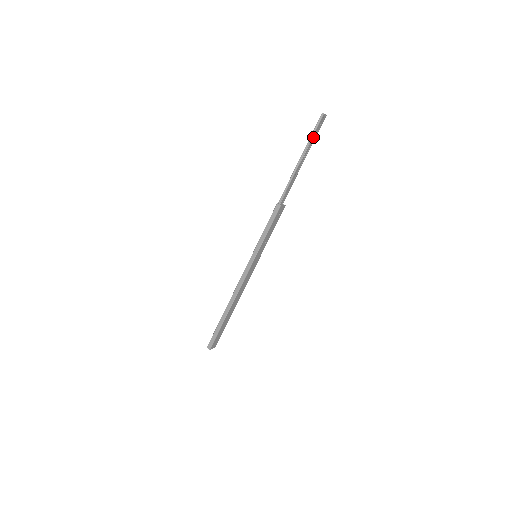
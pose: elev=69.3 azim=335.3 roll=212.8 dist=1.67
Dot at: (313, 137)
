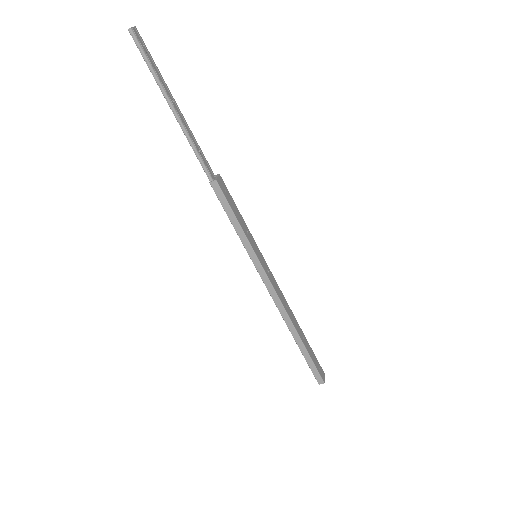
Dot at: (154, 69)
